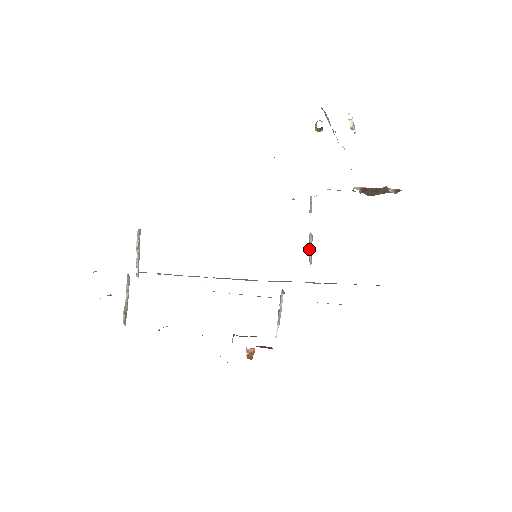
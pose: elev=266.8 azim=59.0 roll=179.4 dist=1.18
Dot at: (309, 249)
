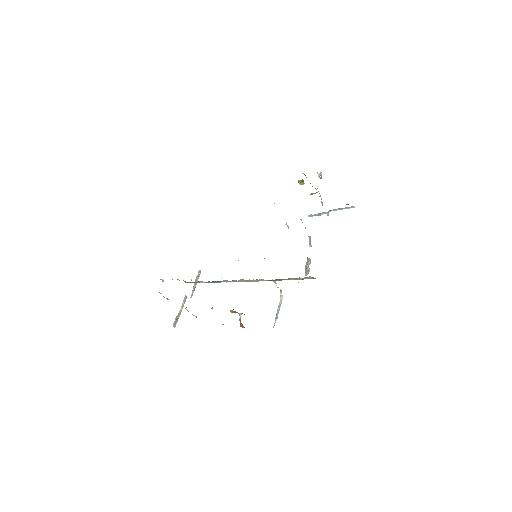
Dot at: (306, 268)
